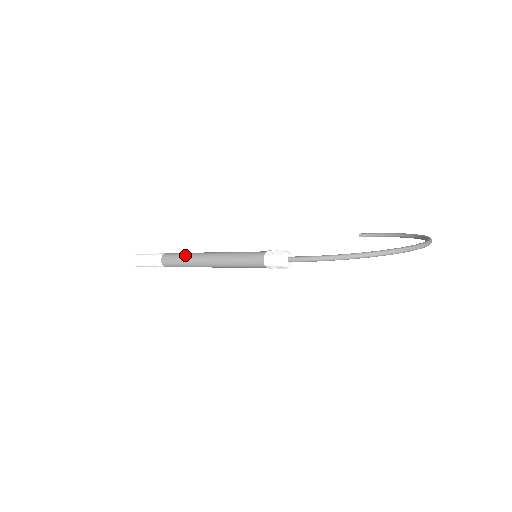
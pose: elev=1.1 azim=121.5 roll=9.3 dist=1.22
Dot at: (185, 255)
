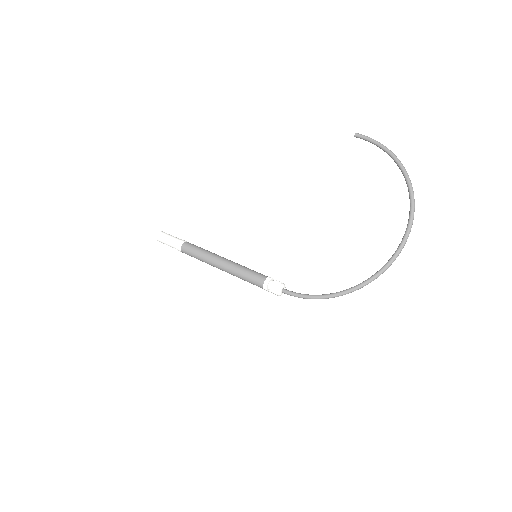
Dot at: (200, 258)
